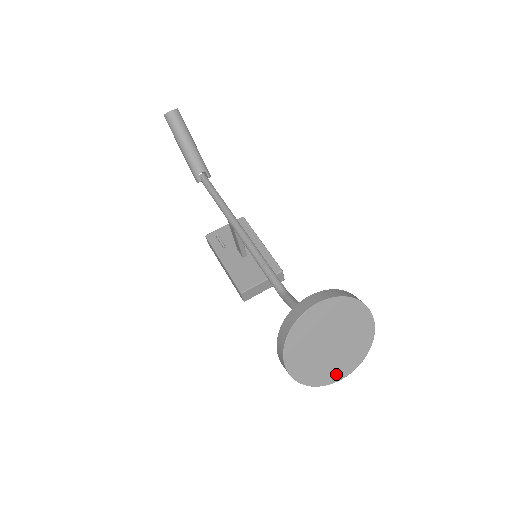
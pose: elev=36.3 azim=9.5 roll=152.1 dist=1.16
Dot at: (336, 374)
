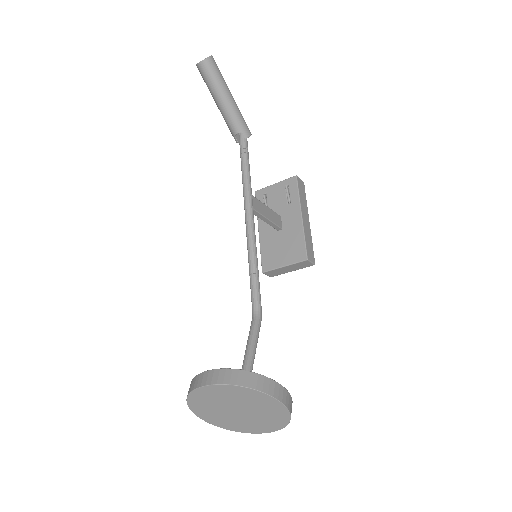
Dot at: (254, 429)
